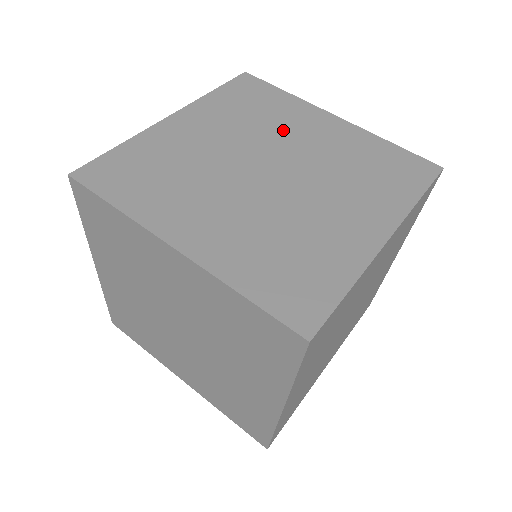
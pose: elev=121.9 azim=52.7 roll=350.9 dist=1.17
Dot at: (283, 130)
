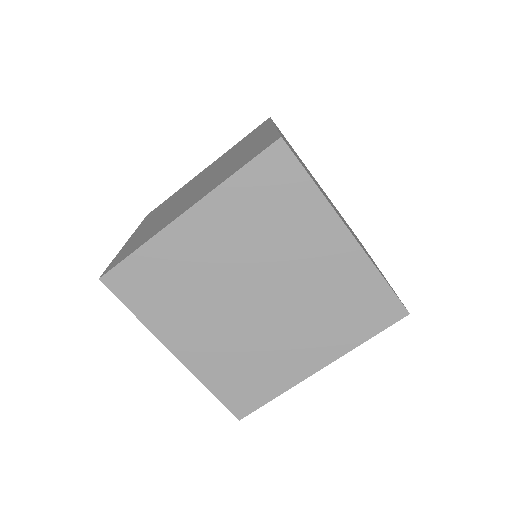
Dot at: (235, 153)
